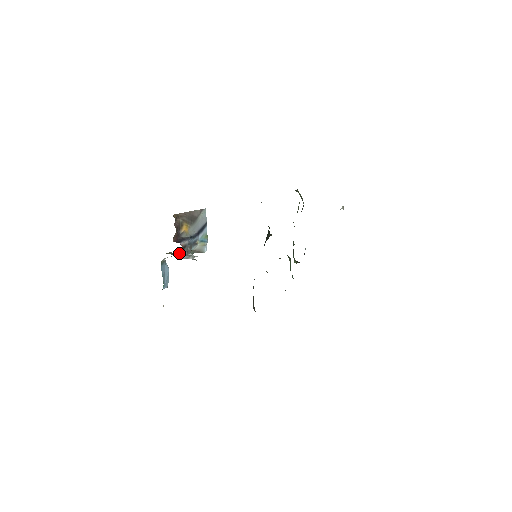
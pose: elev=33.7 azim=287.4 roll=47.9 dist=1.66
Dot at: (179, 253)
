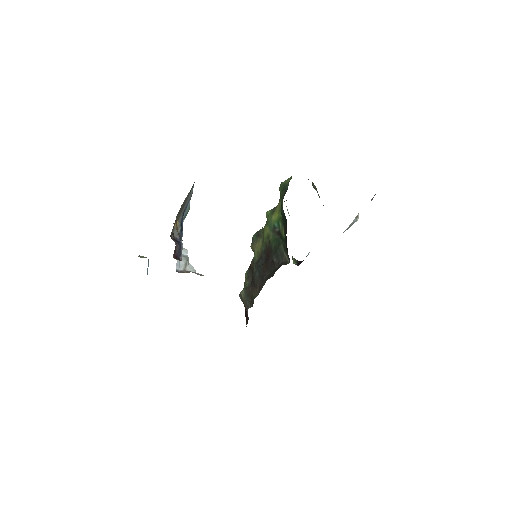
Dot at: occluded
